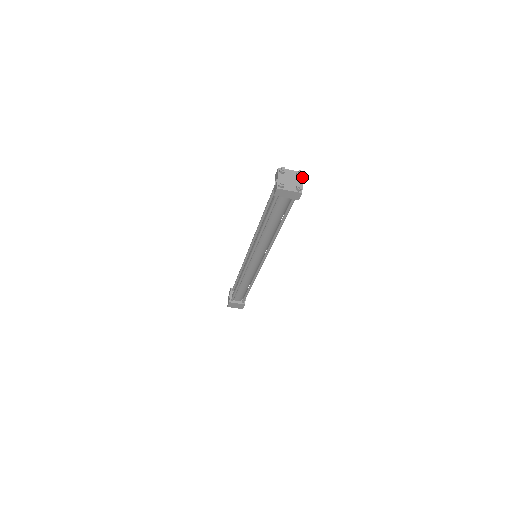
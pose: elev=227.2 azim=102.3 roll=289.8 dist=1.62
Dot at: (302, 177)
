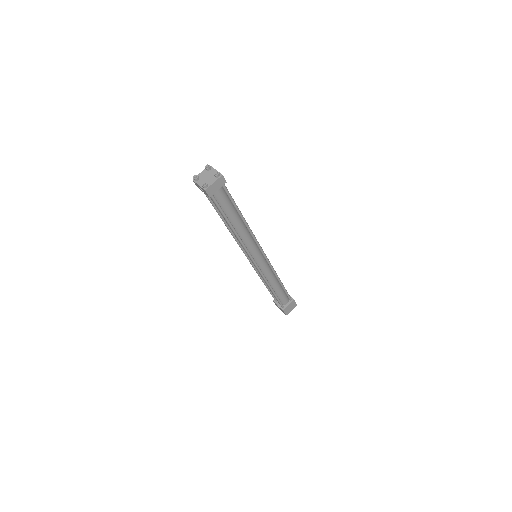
Dot at: (212, 168)
